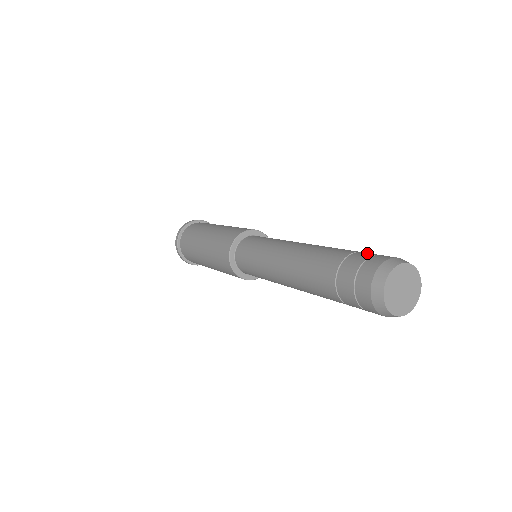
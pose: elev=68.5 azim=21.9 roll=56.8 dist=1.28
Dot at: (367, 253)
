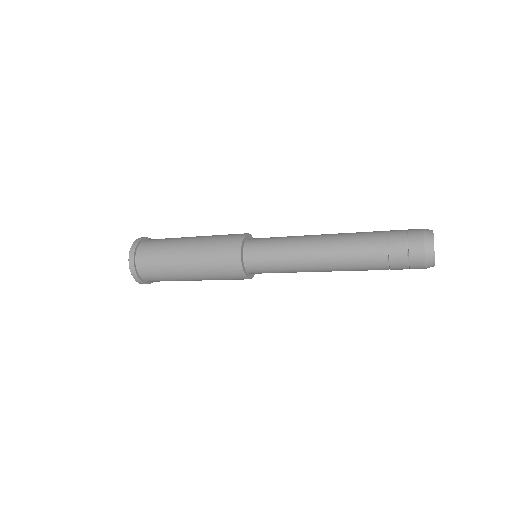
Dot at: (398, 237)
